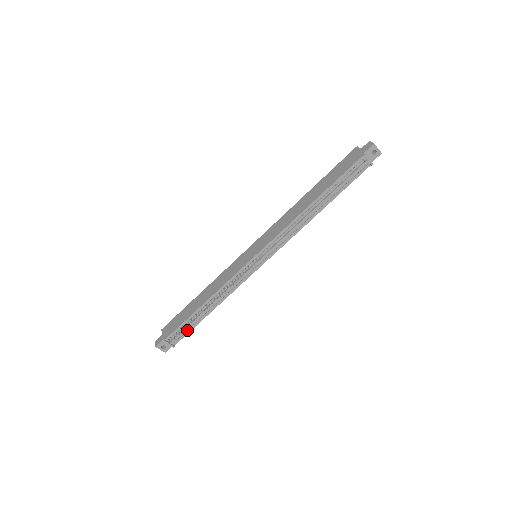
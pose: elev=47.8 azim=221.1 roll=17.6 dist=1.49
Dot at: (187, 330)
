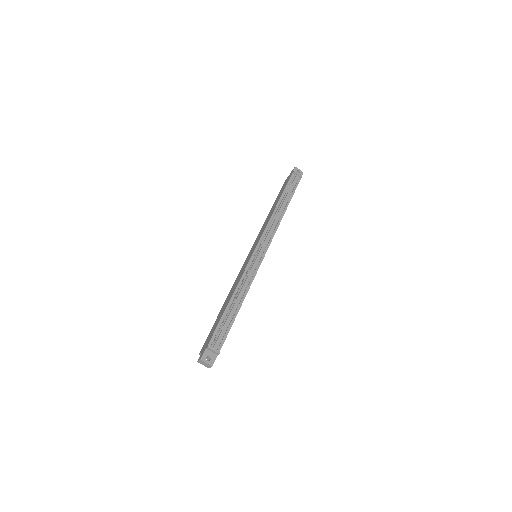
Dot at: (225, 332)
